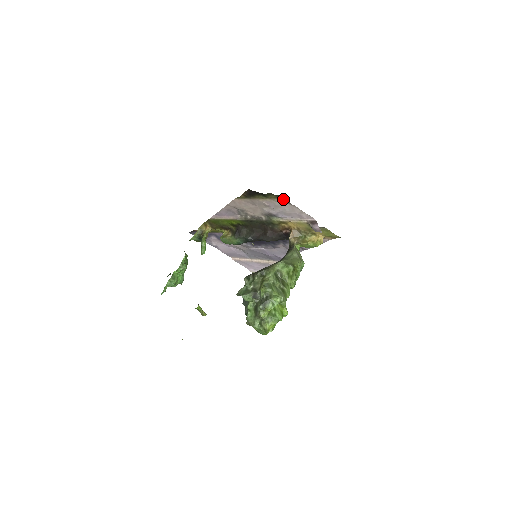
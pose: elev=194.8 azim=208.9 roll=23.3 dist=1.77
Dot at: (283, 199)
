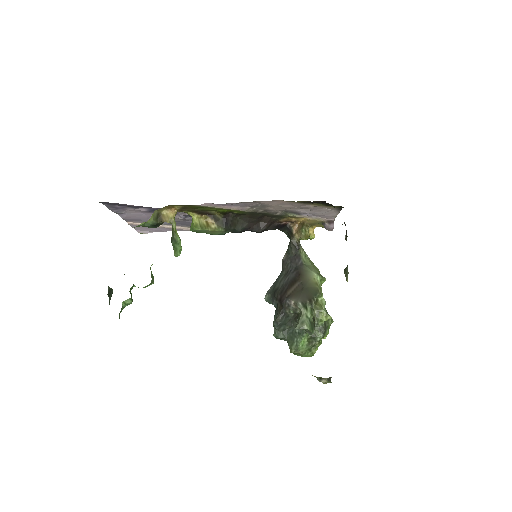
Dot at: (340, 209)
